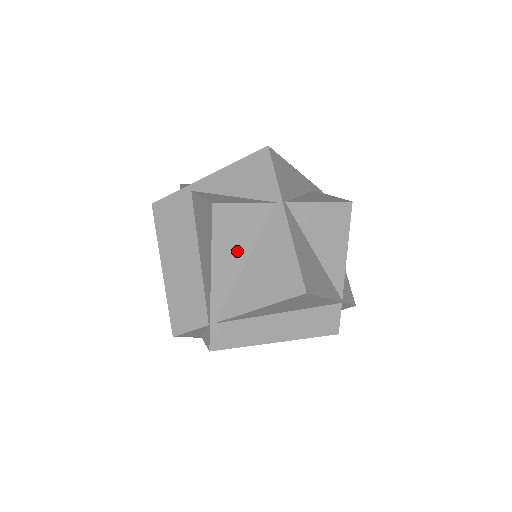
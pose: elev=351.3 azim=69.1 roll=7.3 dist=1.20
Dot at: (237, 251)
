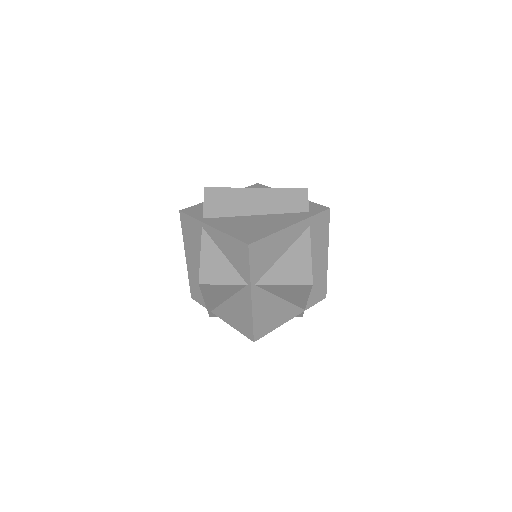
Dot at: (221, 296)
